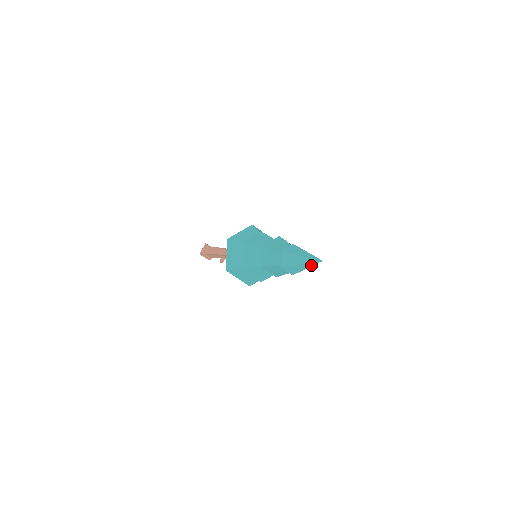
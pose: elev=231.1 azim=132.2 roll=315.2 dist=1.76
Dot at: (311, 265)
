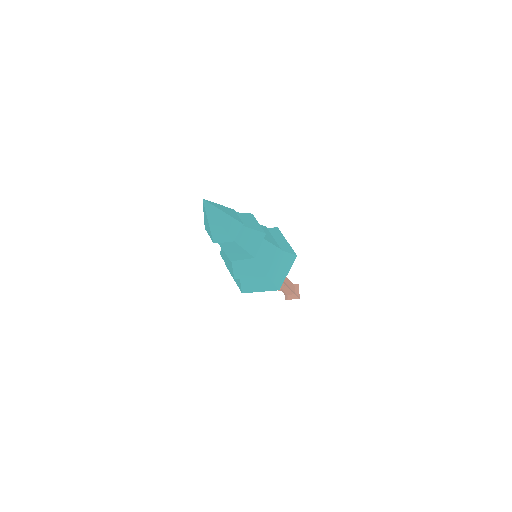
Dot at: (211, 214)
